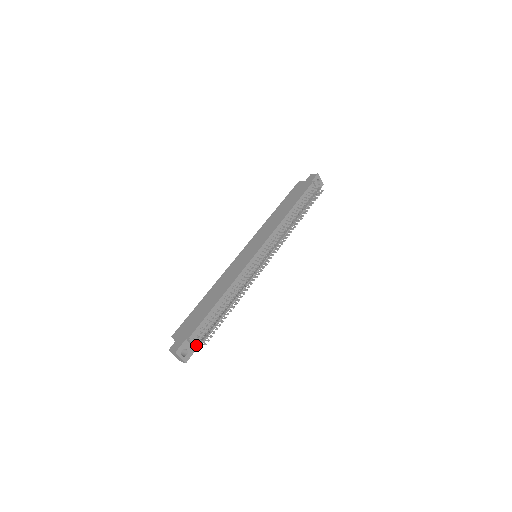
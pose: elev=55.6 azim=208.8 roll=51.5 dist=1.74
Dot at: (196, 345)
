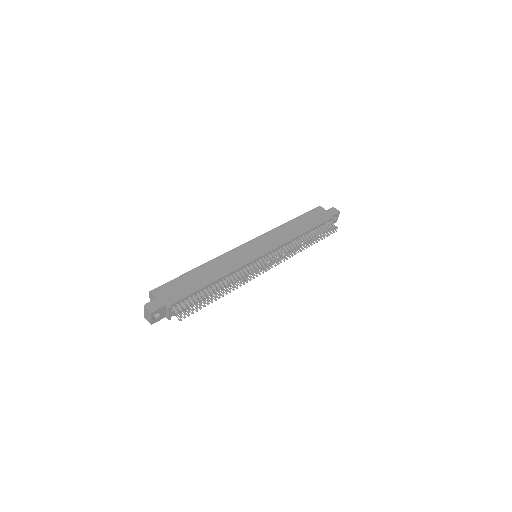
Dot at: (170, 314)
